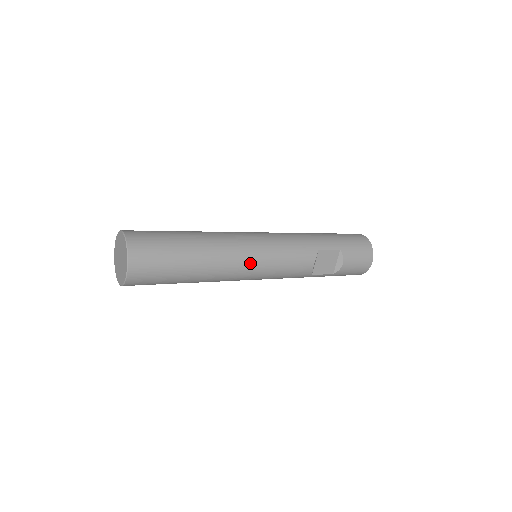
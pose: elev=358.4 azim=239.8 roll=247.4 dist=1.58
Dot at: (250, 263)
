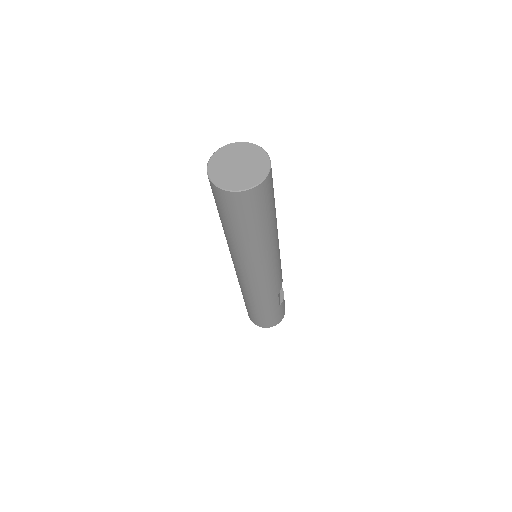
Dot at: occluded
